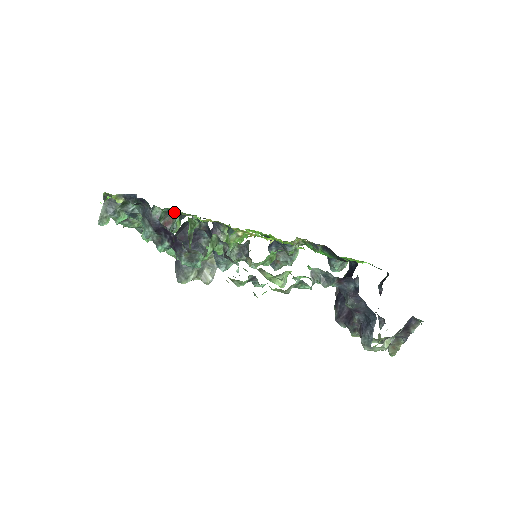
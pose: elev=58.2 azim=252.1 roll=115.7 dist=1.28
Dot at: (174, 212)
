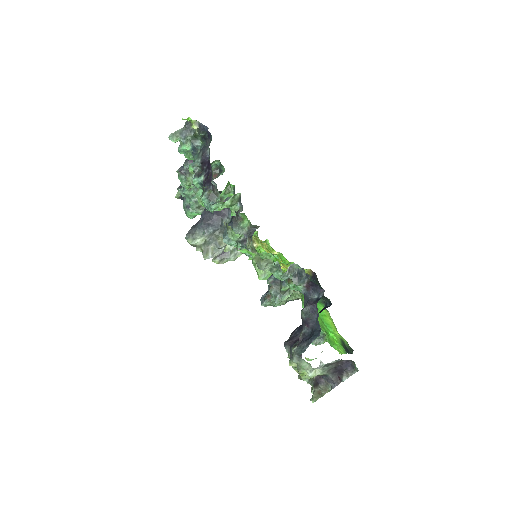
Dot at: (223, 168)
